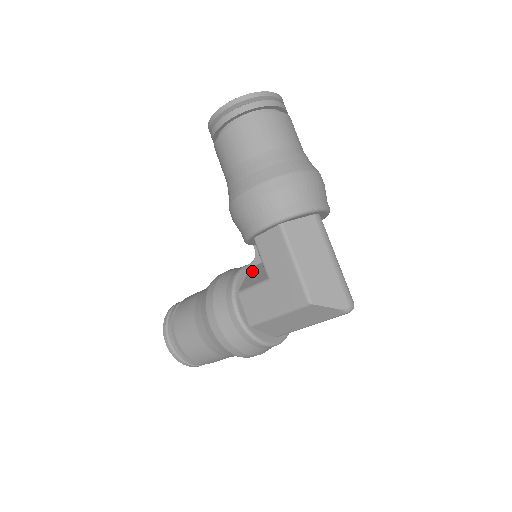
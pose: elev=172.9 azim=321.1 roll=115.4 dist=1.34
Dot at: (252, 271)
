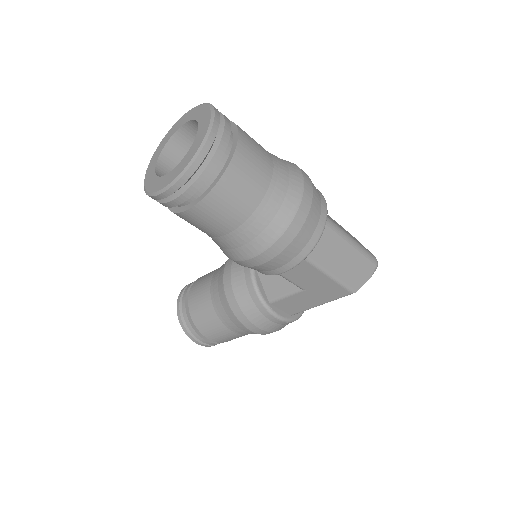
Dot at: (264, 274)
